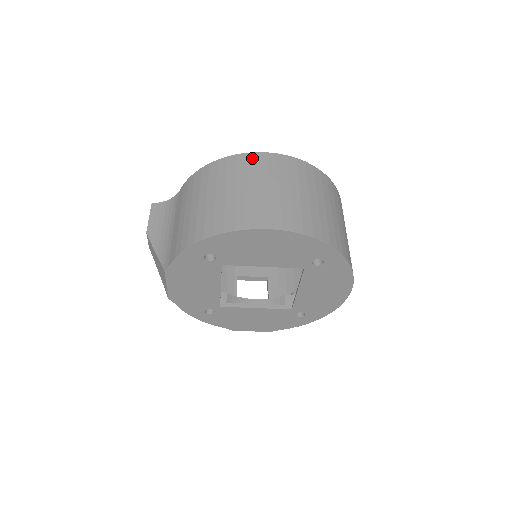
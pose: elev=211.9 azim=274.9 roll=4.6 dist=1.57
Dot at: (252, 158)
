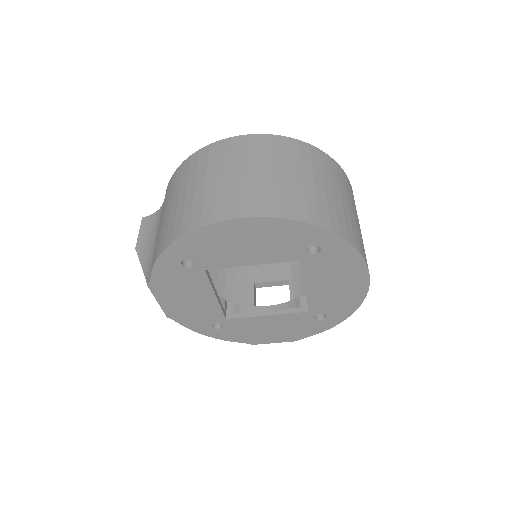
Dot at: (224, 145)
